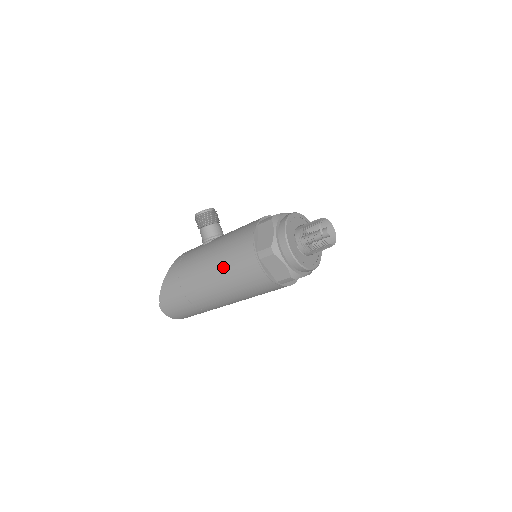
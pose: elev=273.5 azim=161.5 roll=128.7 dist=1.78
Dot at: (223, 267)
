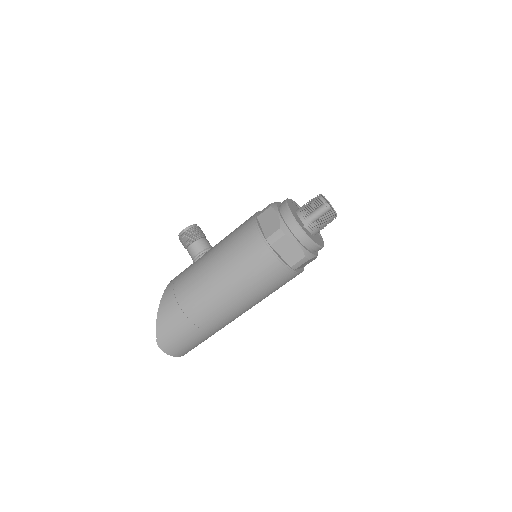
Dot at: (230, 268)
